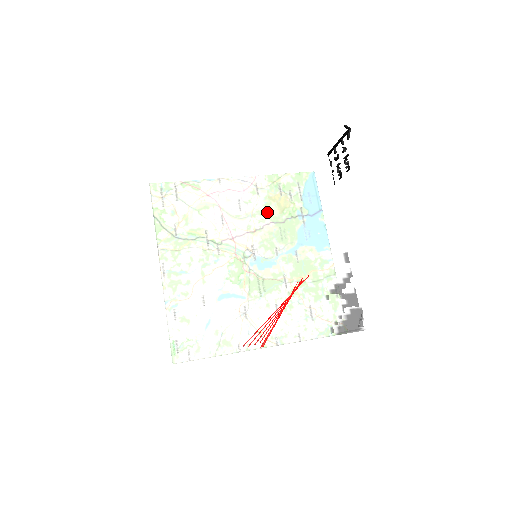
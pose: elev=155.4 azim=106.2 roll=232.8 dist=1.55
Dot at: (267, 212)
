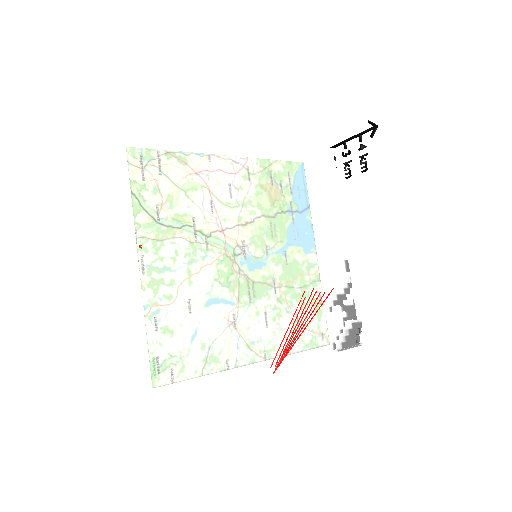
Dot at: (277, 206)
